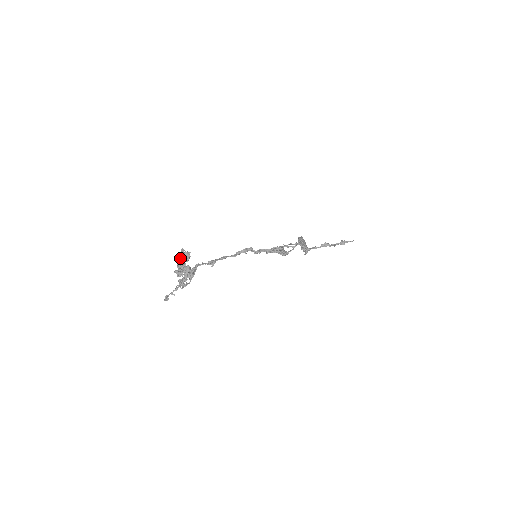
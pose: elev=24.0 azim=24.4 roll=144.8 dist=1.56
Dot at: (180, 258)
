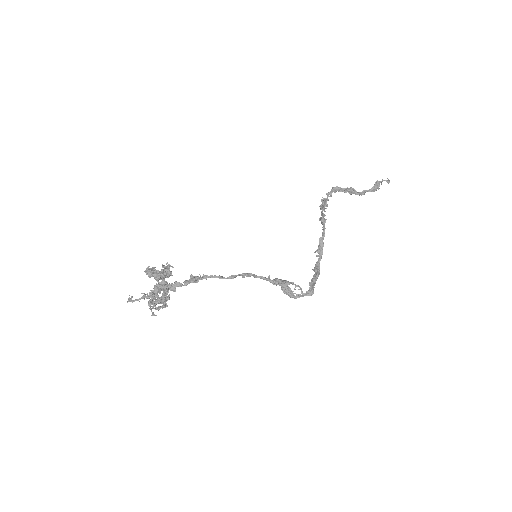
Dot at: (158, 273)
